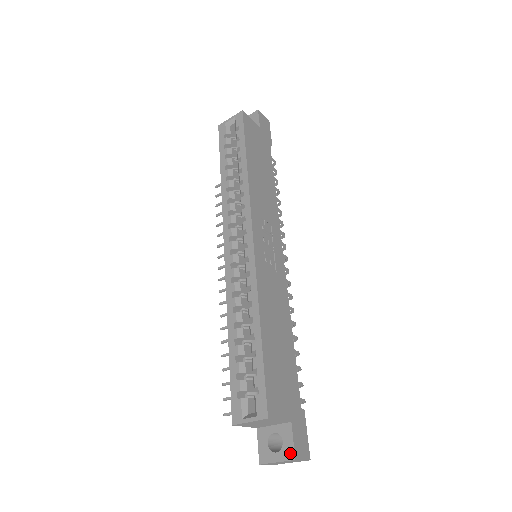
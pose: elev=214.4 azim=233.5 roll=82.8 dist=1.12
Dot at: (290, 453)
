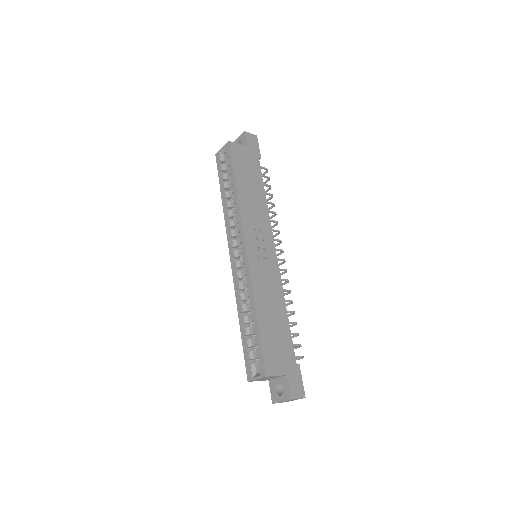
Dot at: (288, 395)
